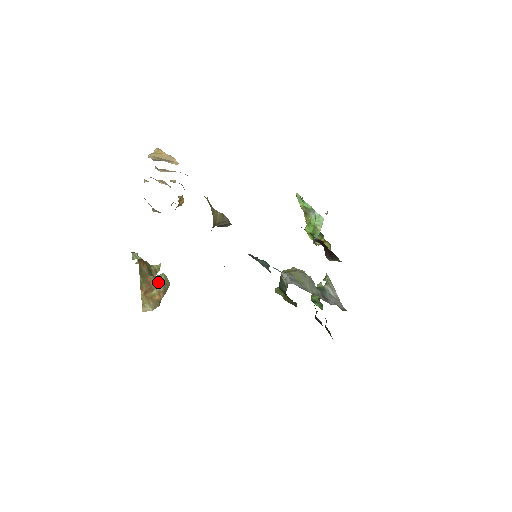
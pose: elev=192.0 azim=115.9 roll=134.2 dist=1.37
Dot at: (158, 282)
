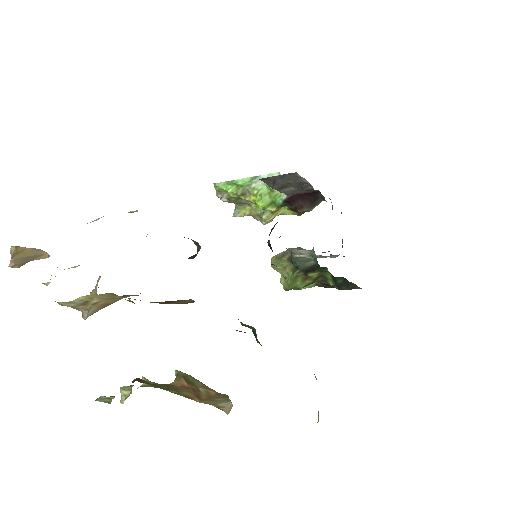
Dot at: (188, 380)
